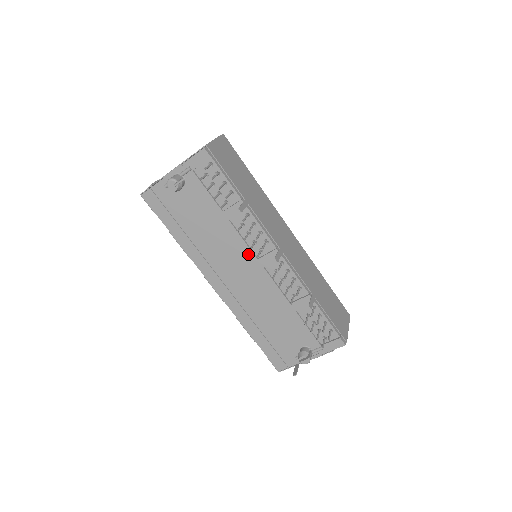
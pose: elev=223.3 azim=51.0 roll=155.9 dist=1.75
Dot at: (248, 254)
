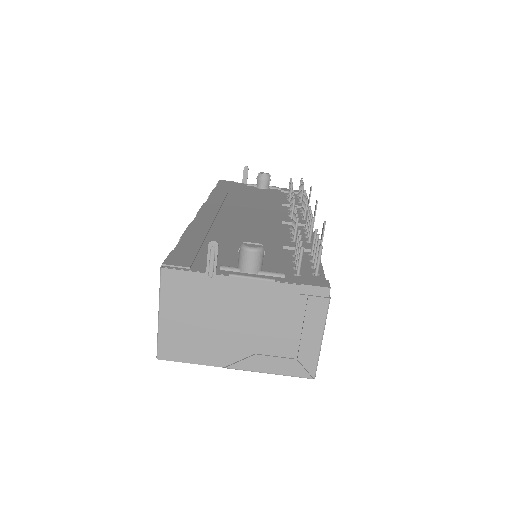
Dot at: (276, 214)
